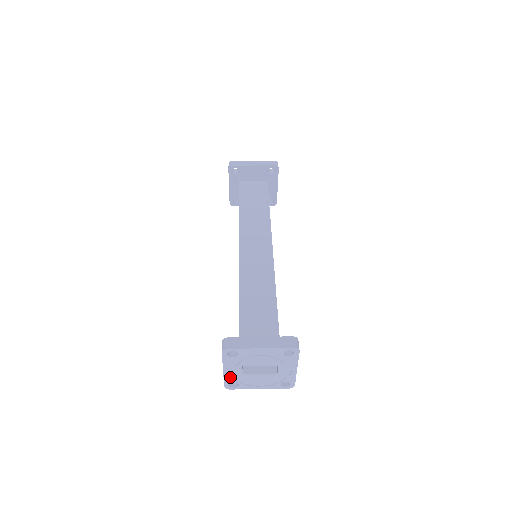
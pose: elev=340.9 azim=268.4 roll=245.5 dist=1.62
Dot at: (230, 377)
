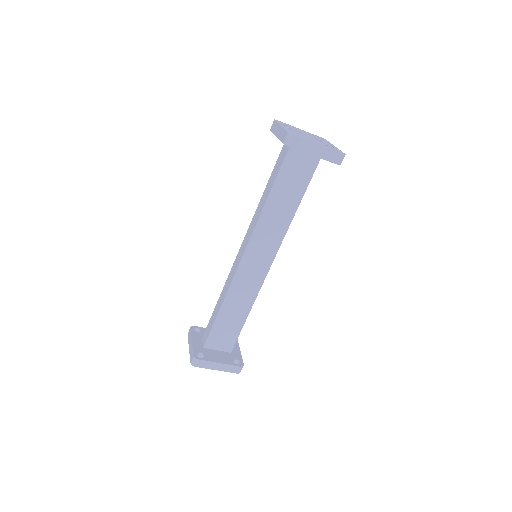
Dot at: (288, 130)
